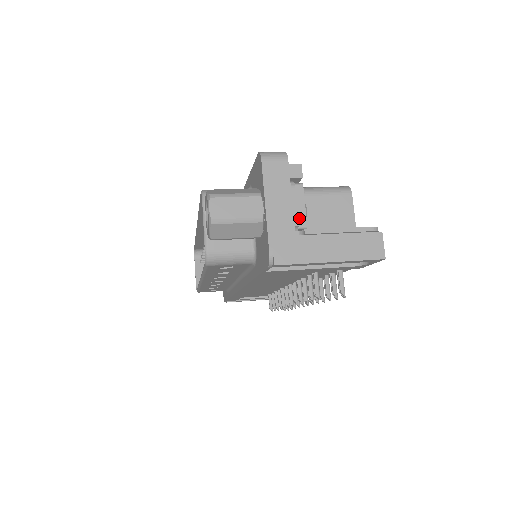
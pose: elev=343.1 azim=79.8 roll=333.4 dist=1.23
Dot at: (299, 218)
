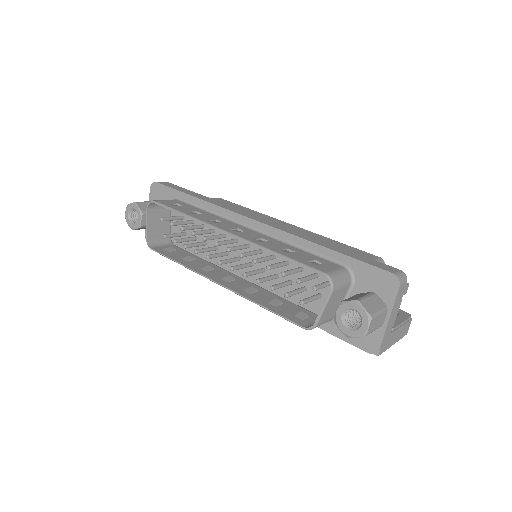
Dot at: occluded
